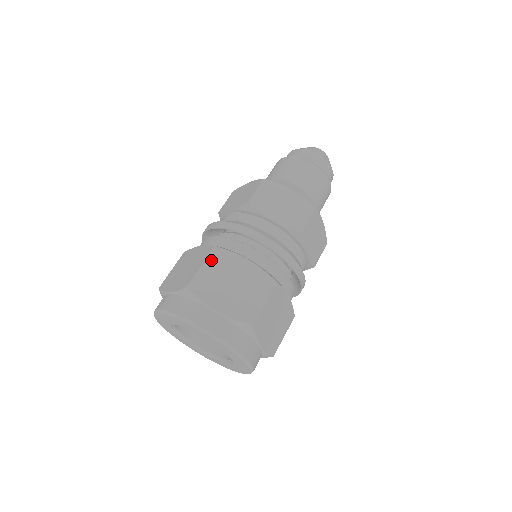
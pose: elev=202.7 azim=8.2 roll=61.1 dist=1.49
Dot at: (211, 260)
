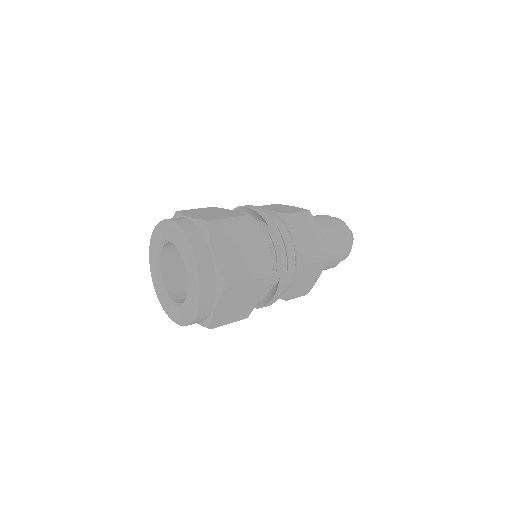
Dot at: (204, 208)
